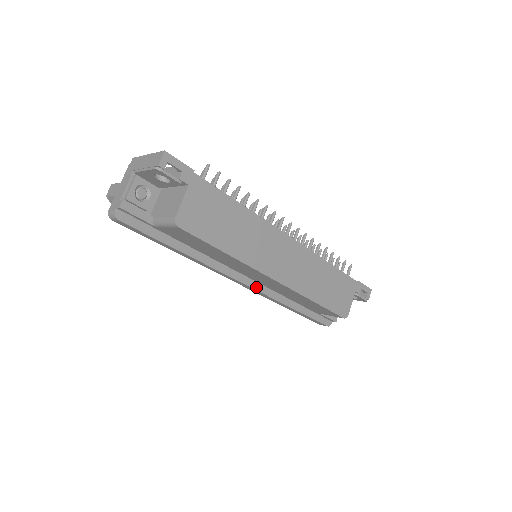
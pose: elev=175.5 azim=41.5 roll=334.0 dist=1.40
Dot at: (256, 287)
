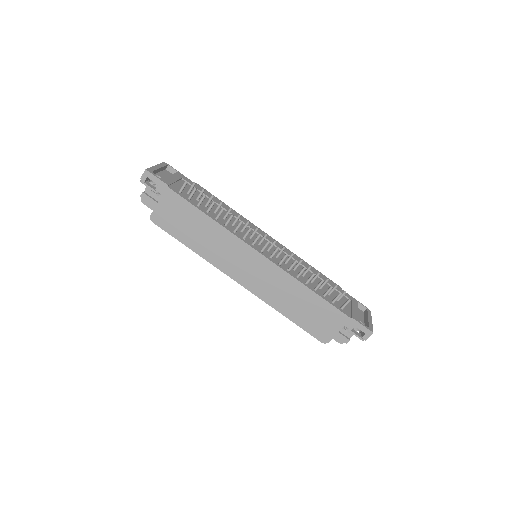
Dot at: occluded
